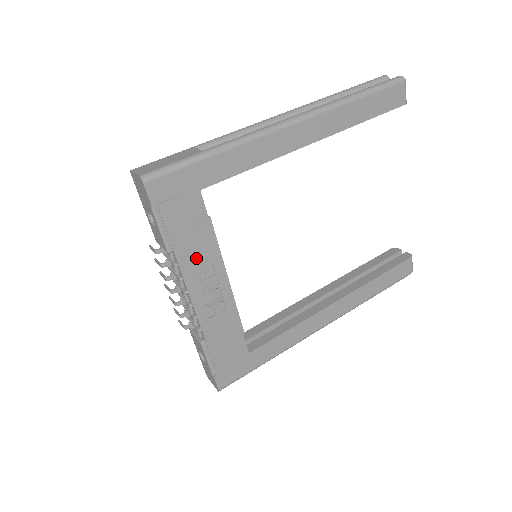
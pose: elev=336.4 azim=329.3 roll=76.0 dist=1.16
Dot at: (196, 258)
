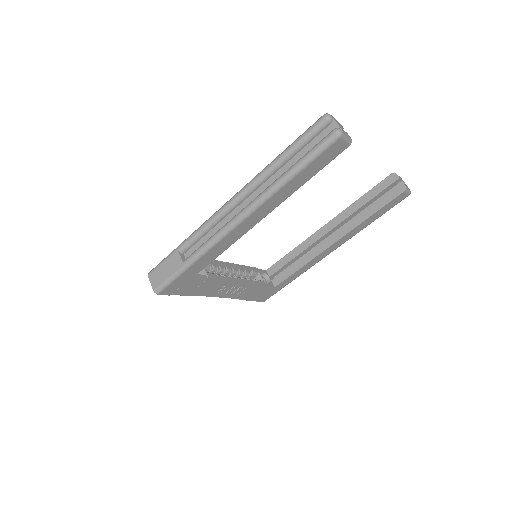
Dot at: (212, 289)
